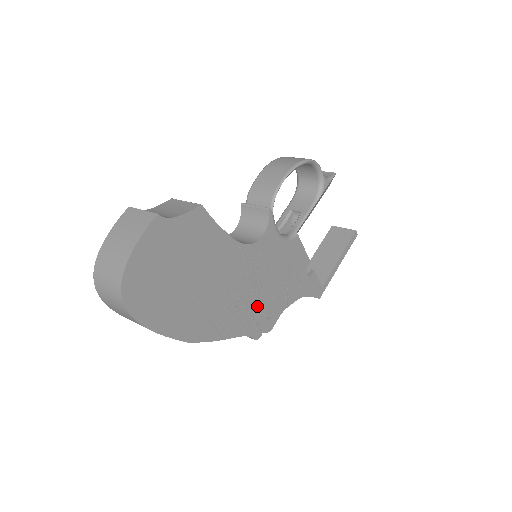
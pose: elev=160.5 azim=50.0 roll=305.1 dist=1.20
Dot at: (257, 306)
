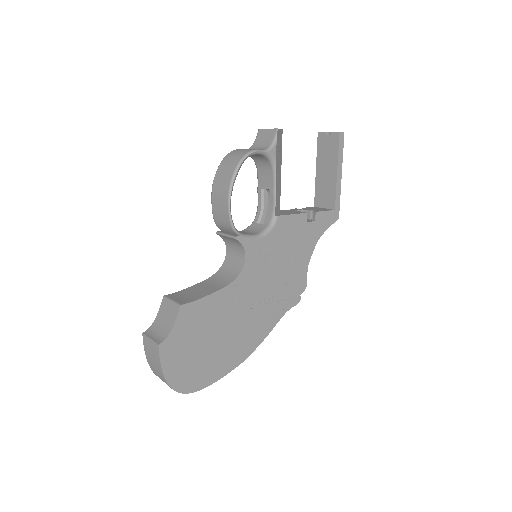
Dot at: (281, 290)
